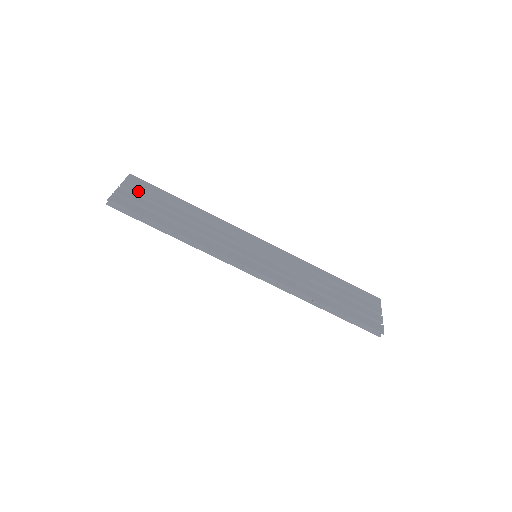
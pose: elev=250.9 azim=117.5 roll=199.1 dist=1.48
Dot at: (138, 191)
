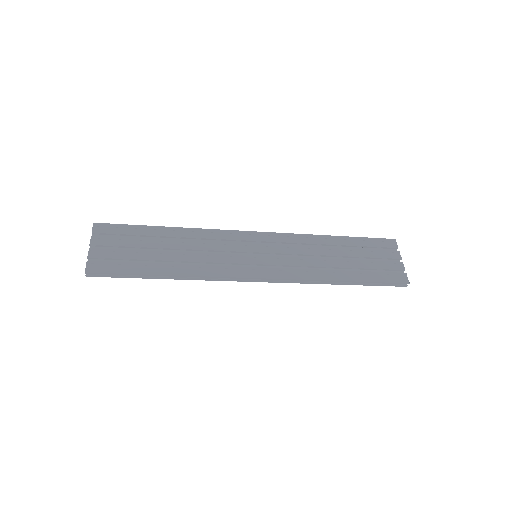
Dot at: (110, 242)
